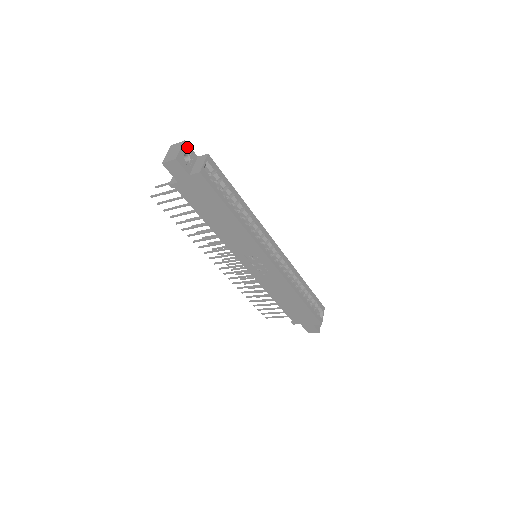
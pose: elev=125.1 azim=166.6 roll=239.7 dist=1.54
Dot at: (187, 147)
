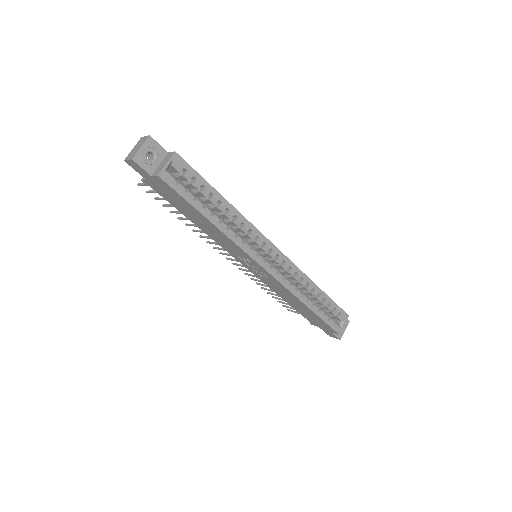
Dot at: (152, 143)
